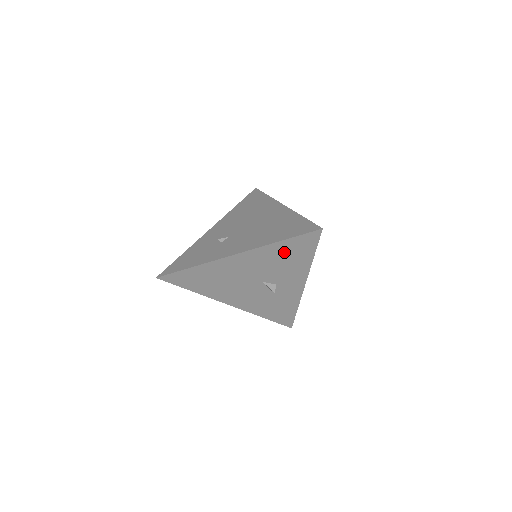
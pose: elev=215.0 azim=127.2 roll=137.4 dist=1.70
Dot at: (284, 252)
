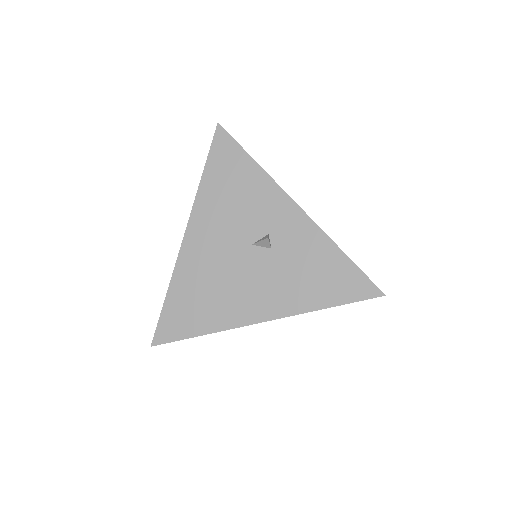
Dot at: (222, 183)
